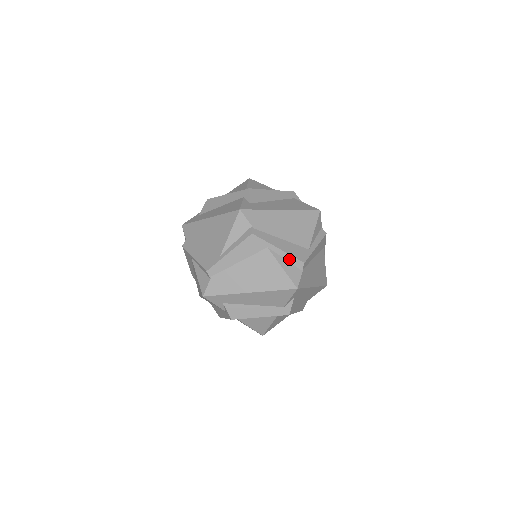
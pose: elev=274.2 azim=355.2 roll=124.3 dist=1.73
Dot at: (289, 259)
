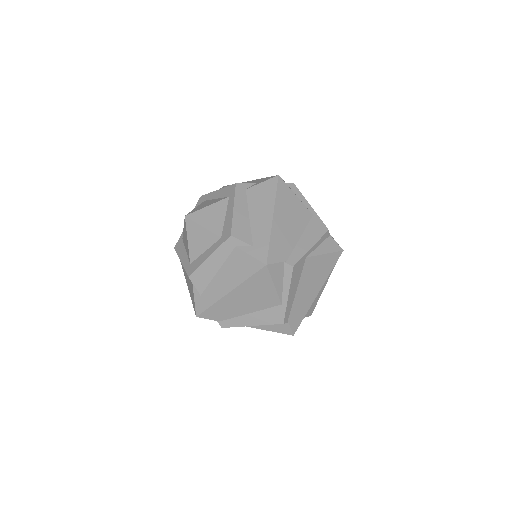
Dot at: (268, 324)
